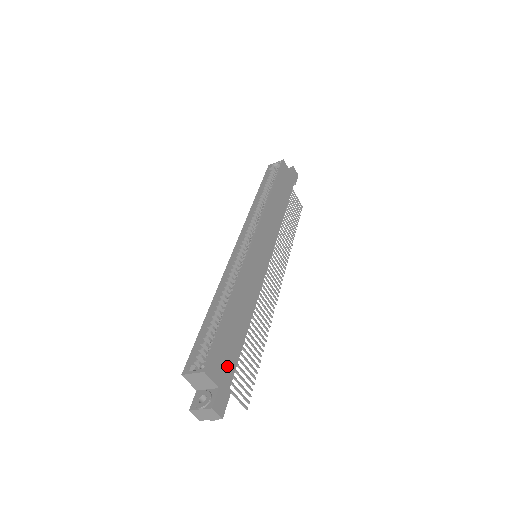
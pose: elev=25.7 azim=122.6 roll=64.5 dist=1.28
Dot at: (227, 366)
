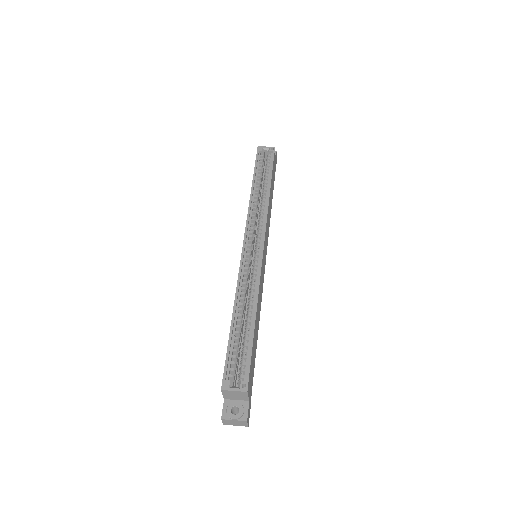
Dot at: (252, 378)
